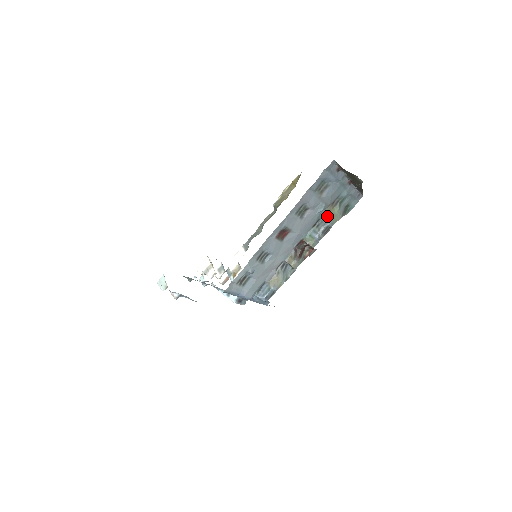
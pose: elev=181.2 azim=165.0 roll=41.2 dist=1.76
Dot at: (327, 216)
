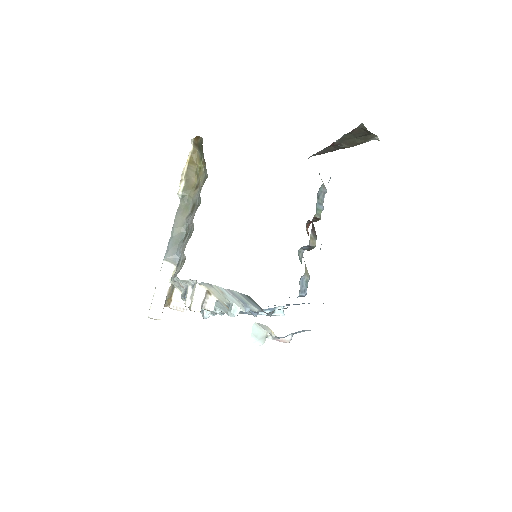
Dot at: (323, 184)
